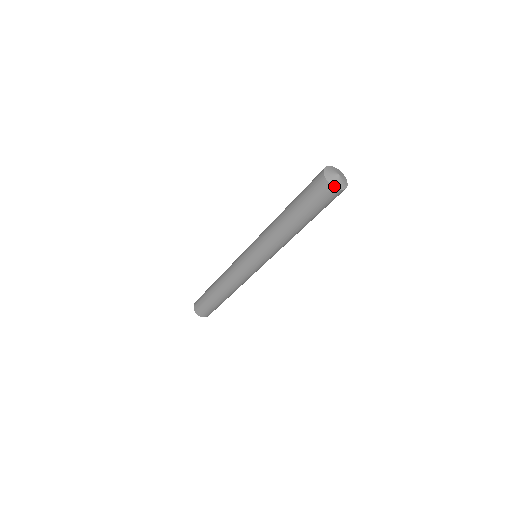
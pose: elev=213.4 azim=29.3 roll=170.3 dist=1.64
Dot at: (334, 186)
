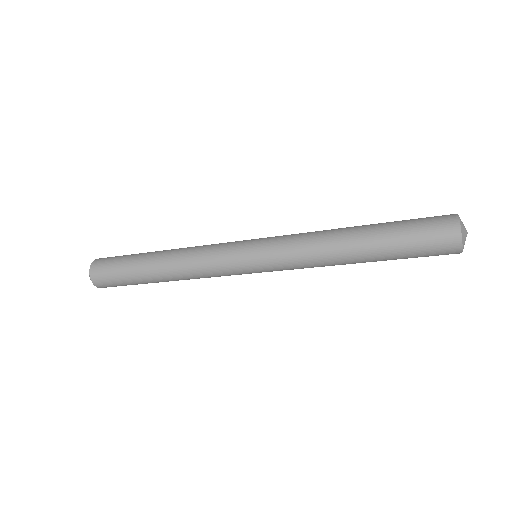
Dot at: occluded
